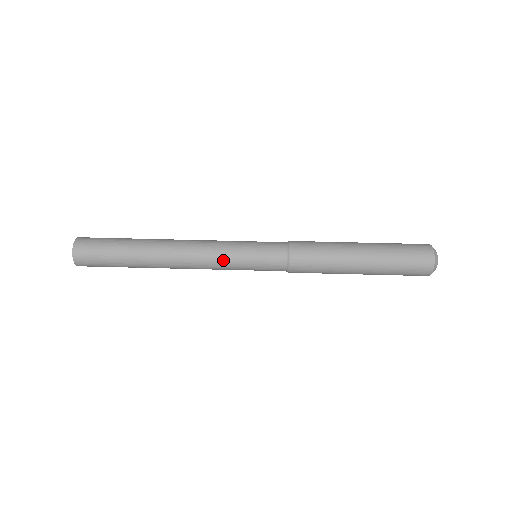
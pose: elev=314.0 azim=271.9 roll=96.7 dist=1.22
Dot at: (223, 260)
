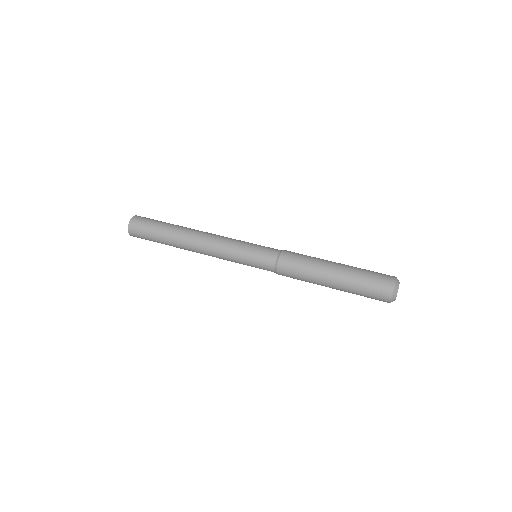
Dot at: (229, 256)
